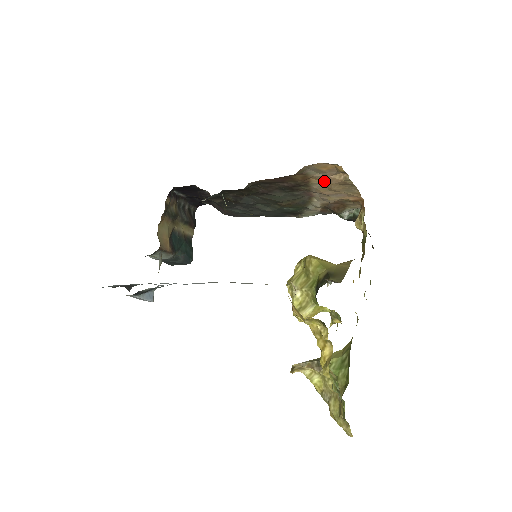
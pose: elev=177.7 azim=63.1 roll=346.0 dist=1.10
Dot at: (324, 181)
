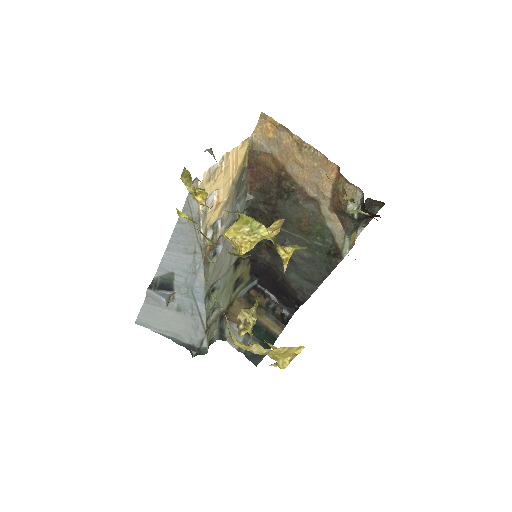
Dot at: (288, 156)
